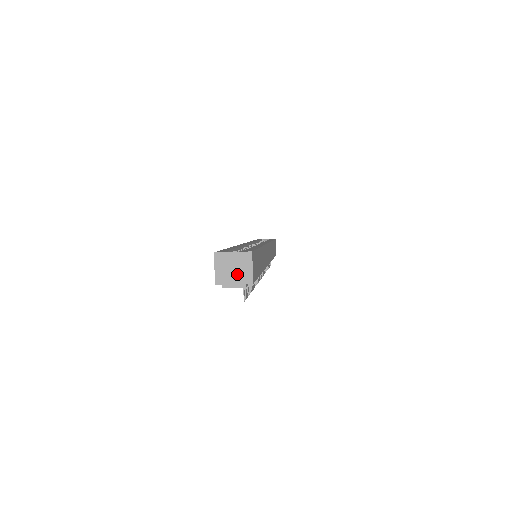
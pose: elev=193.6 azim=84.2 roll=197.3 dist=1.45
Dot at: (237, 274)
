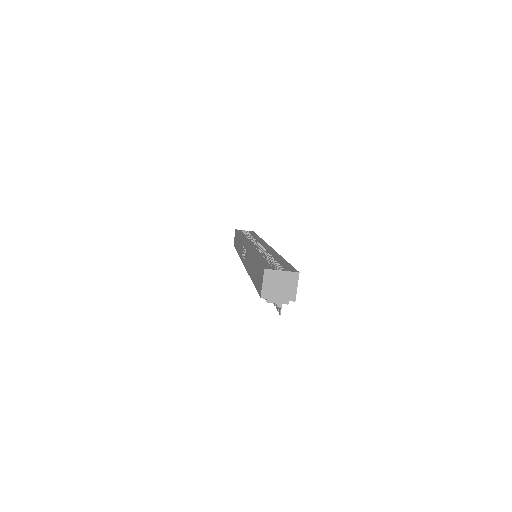
Dot at: (282, 291)
